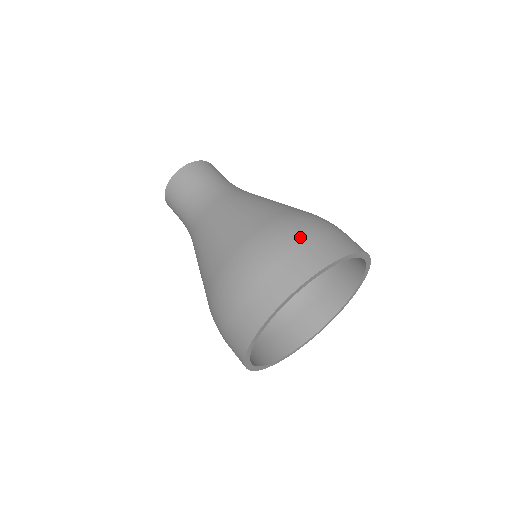
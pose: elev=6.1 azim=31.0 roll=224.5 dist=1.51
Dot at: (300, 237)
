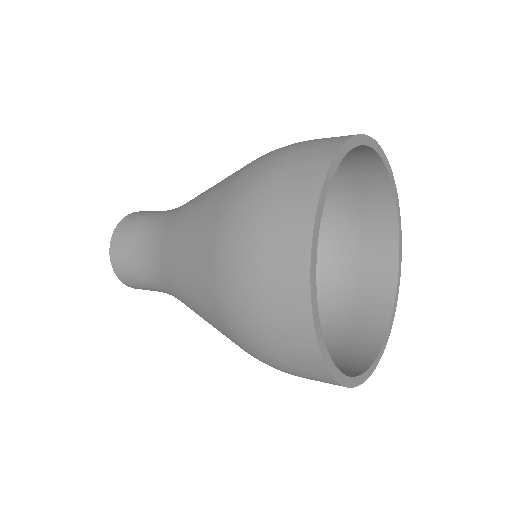
Dot at: occluded
